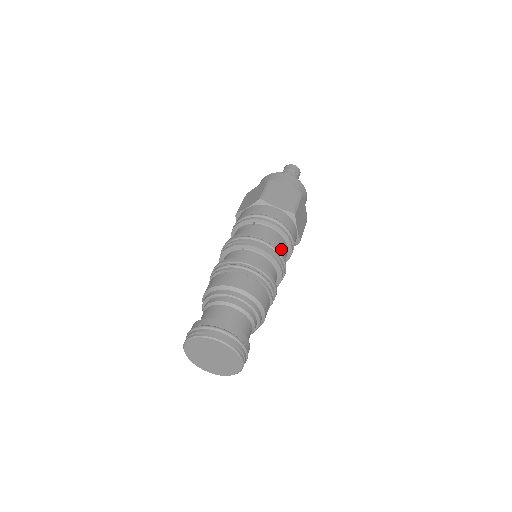
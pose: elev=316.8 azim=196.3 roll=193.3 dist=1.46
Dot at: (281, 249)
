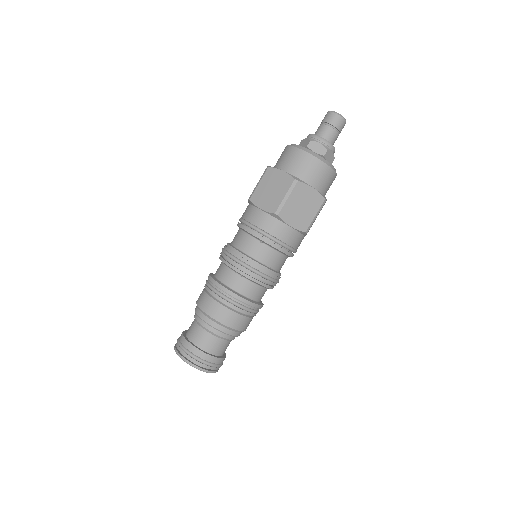
Dot at: (279, 273)
